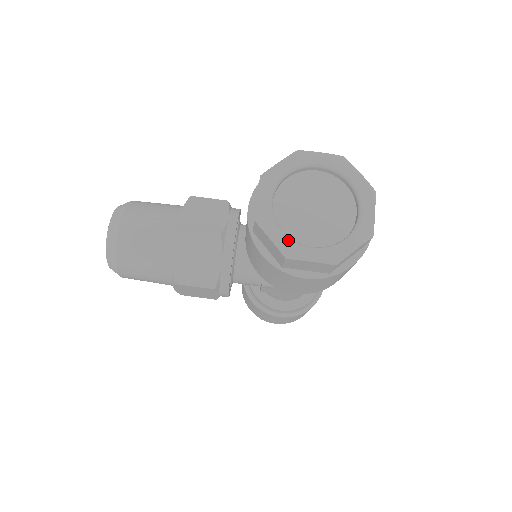
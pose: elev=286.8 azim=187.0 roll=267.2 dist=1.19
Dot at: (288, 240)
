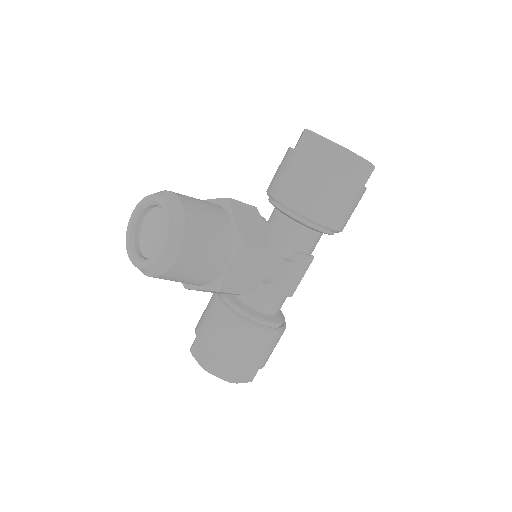
Dot at: occluded
